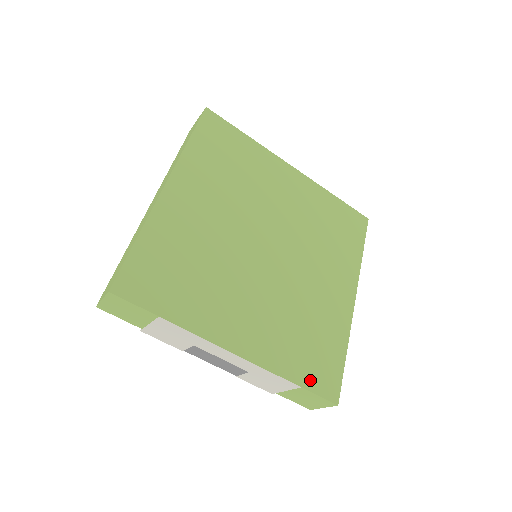
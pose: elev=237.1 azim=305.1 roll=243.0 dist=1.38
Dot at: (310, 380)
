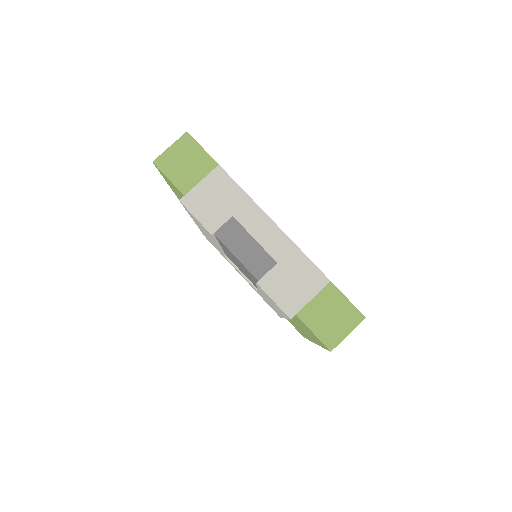
Dot at: occluded
